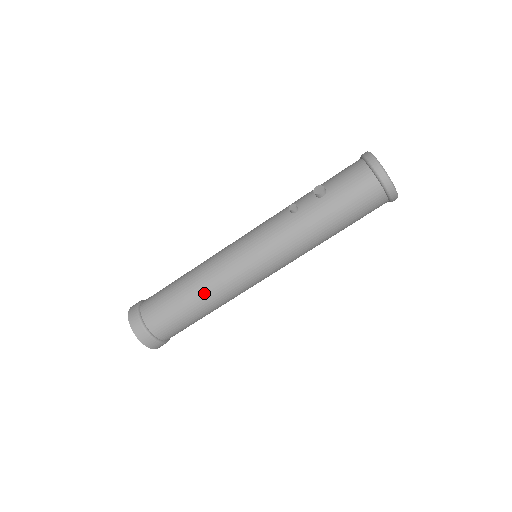
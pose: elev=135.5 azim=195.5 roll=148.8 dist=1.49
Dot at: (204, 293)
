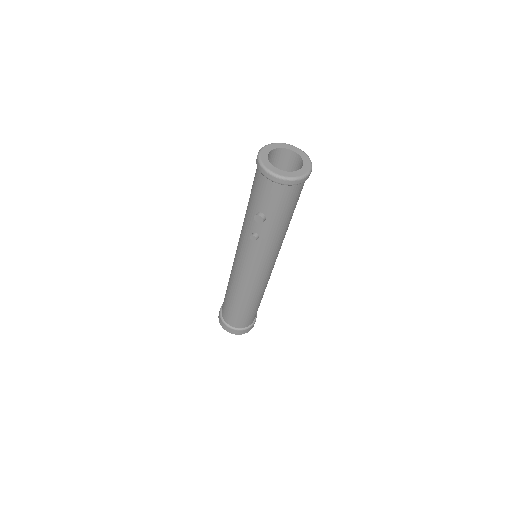
Dot at: (254, 300)
